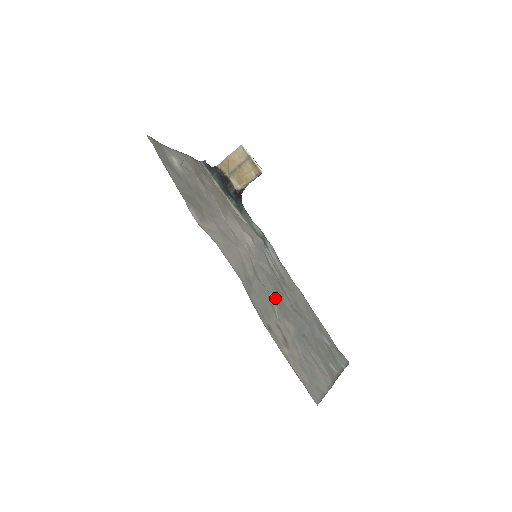
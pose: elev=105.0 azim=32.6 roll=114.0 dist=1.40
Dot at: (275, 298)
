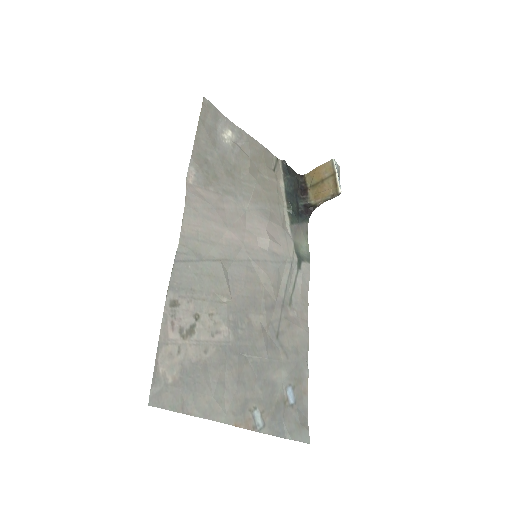
Dot at: (234, 299)
